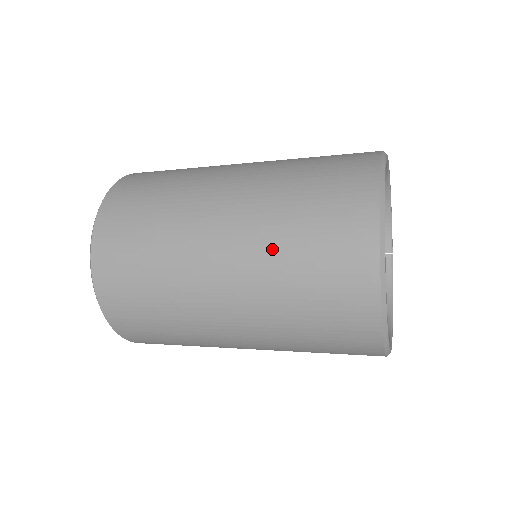
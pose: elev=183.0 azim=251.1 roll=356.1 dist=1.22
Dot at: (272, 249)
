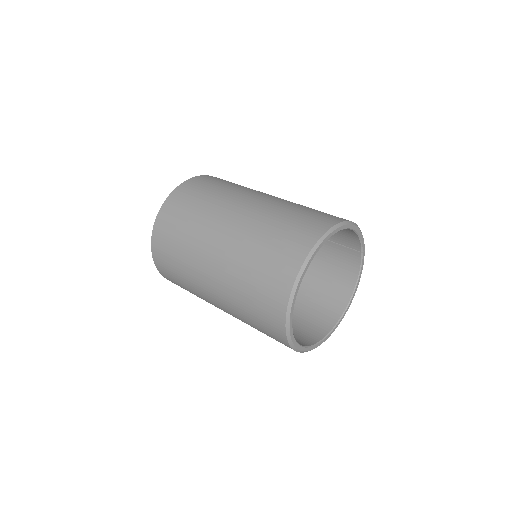
Dot at: (236, 306)
